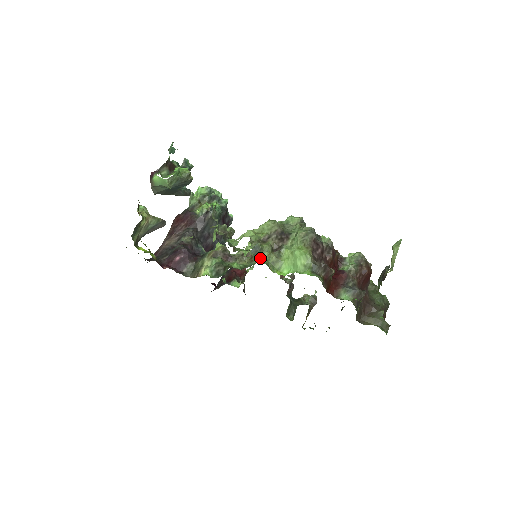
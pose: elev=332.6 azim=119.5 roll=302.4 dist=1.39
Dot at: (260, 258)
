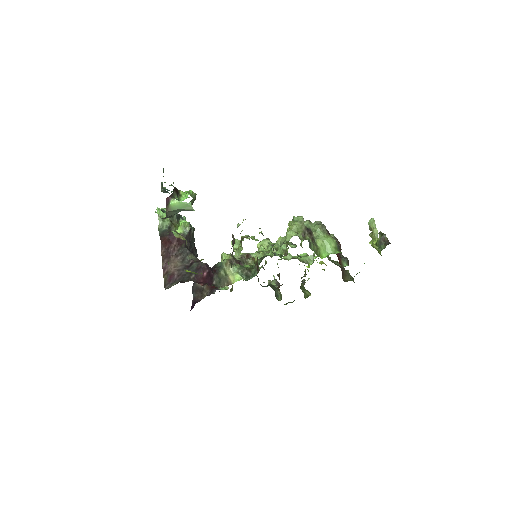
Dot at: (311, 249)
